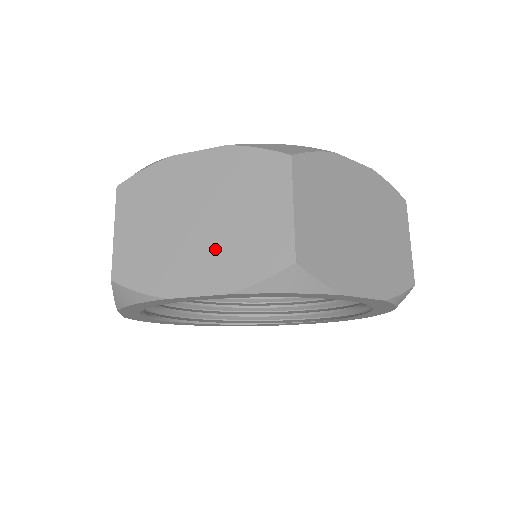
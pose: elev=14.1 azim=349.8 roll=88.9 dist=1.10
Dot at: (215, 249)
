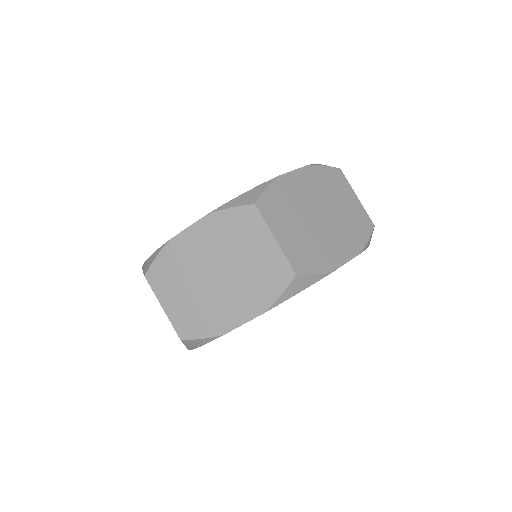
Dot at: occluded
